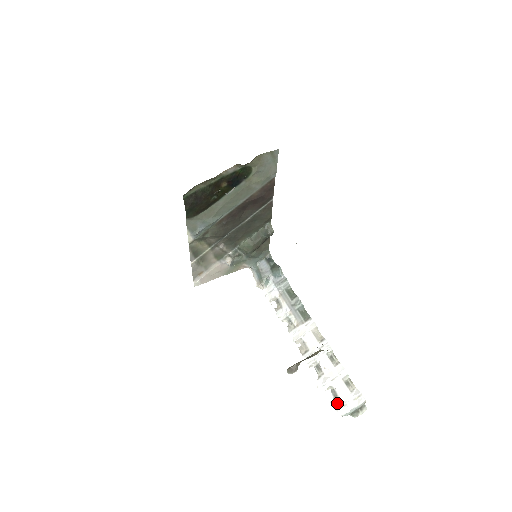
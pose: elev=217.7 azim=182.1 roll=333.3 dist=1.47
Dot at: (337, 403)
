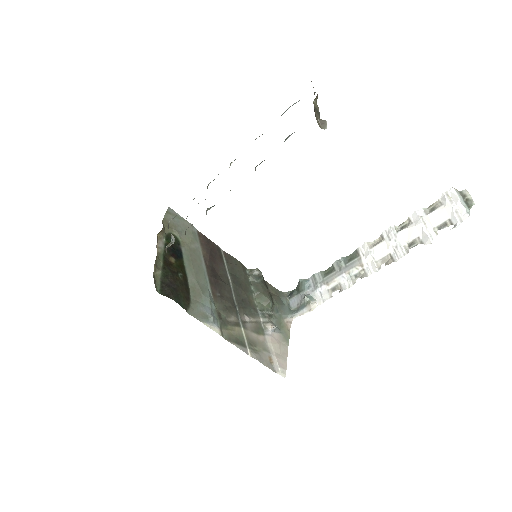
Dot at: (453, 222)
